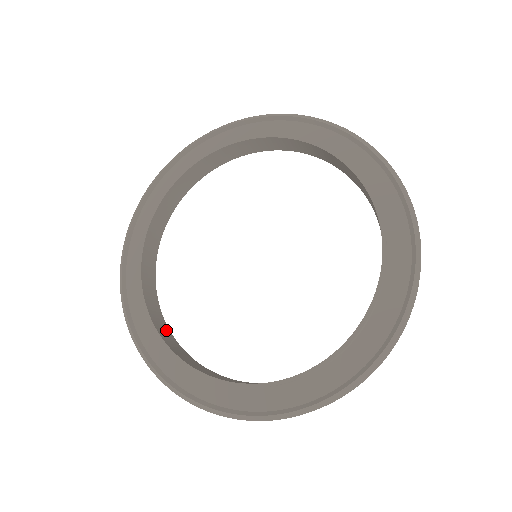
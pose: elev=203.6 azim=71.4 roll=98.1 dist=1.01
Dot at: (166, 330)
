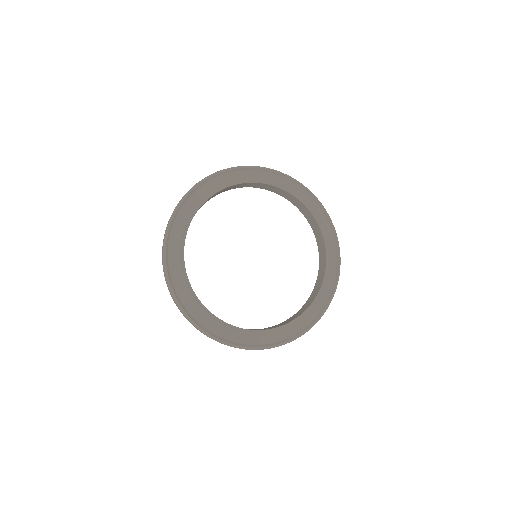
Dot at: occluded
